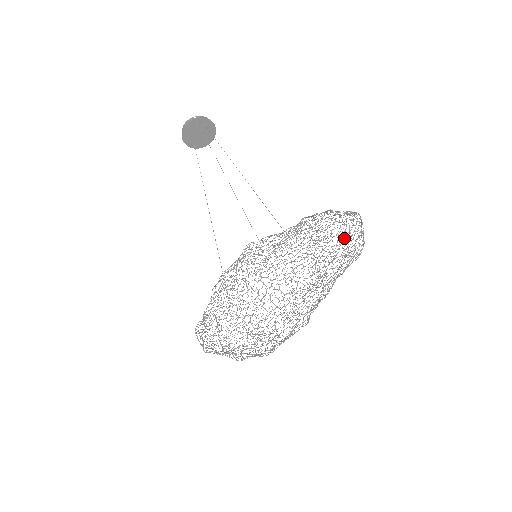
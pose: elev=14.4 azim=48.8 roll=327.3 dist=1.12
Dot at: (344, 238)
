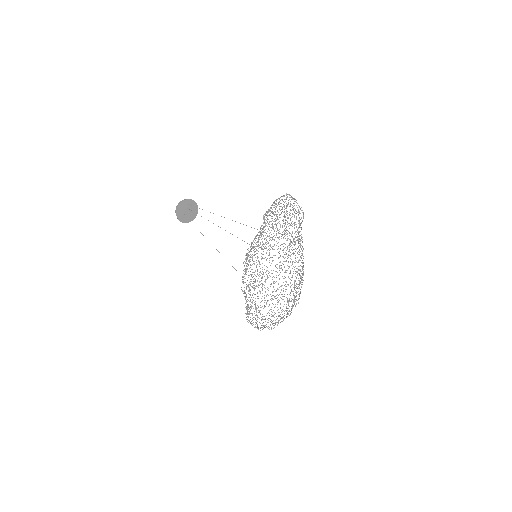
Dot at: occluded
